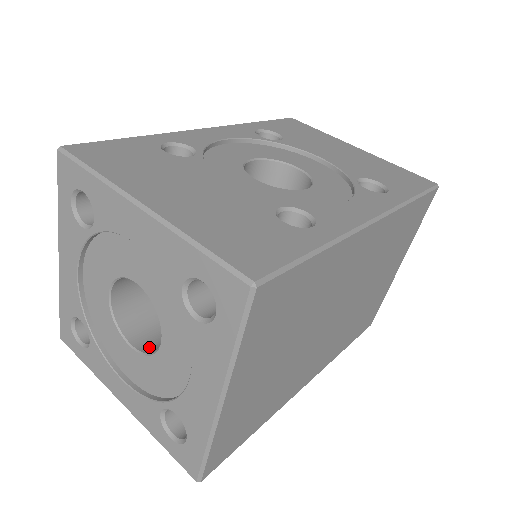
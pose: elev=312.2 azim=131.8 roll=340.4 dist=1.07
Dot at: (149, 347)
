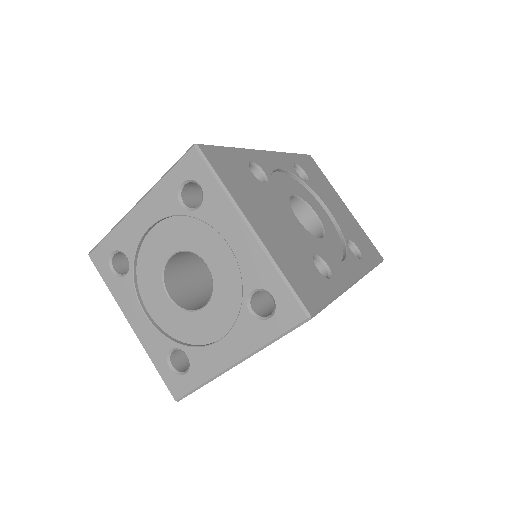
Dot at: (181, 302)
